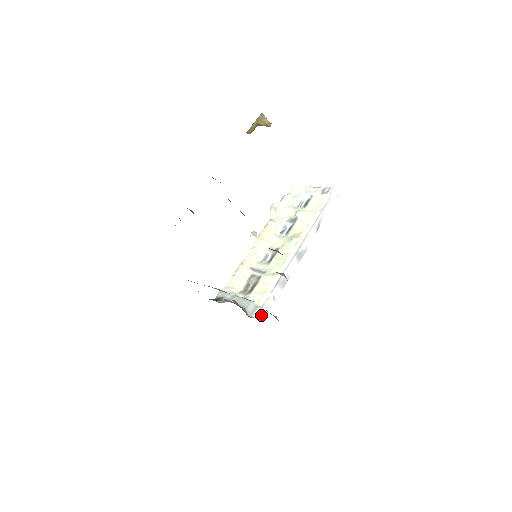
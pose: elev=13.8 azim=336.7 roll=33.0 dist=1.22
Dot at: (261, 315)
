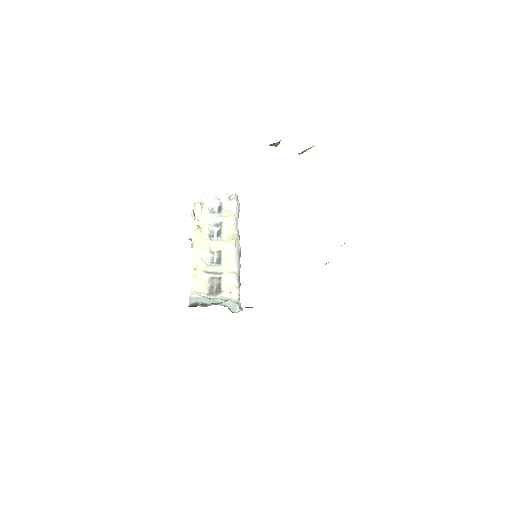
Dot at: (241, 309)
